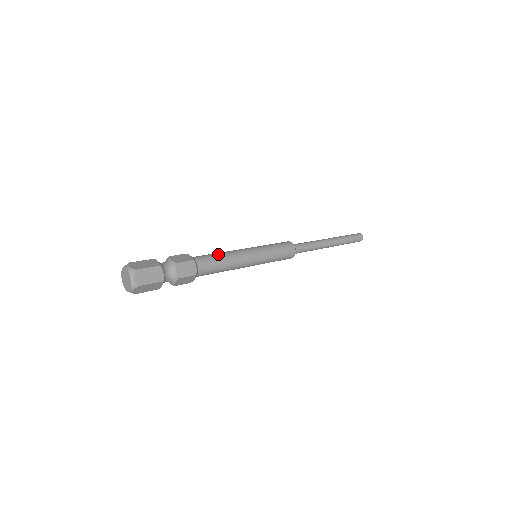
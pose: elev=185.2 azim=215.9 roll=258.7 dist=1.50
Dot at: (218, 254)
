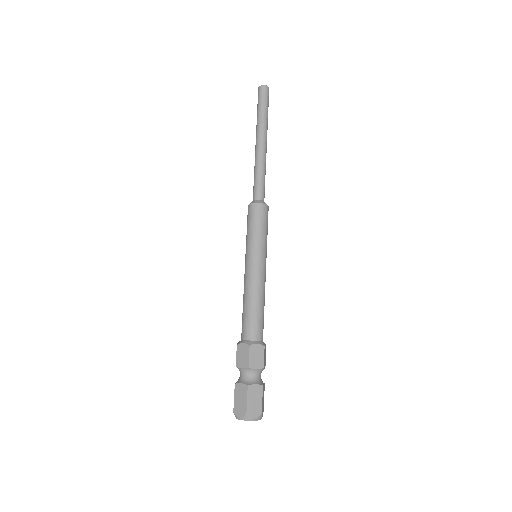
Dot at: (258, 309)
